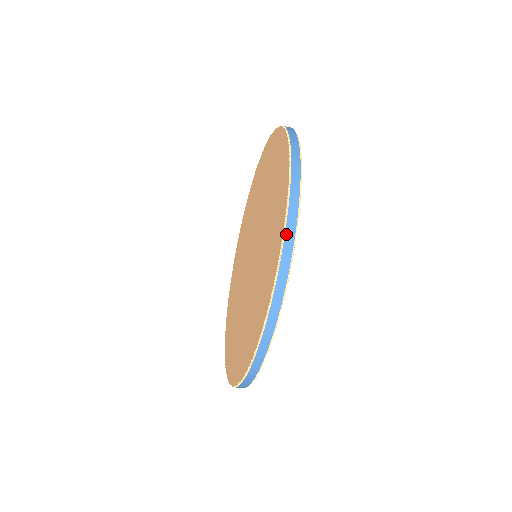
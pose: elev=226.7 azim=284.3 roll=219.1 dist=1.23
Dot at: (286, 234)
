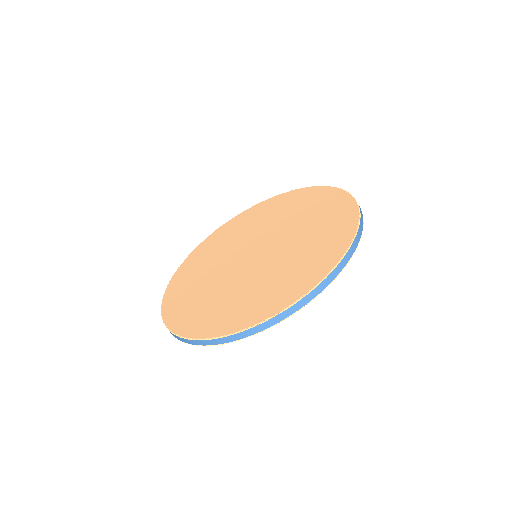
Dot at: (301, 300)
